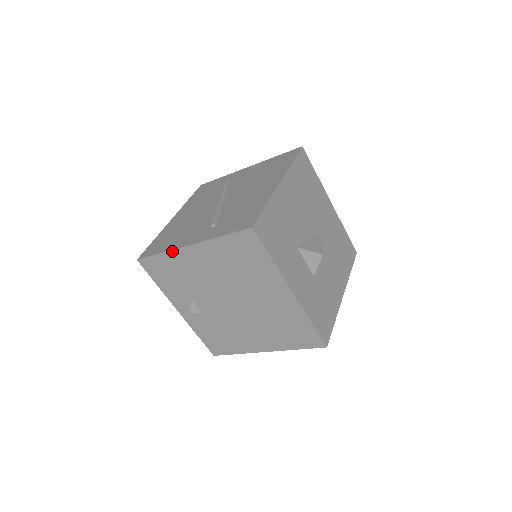
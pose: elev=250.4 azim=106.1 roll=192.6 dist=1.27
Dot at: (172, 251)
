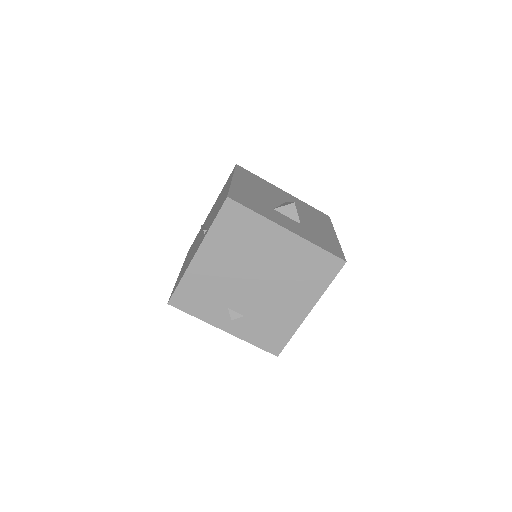
Dot at: (187, 270)
